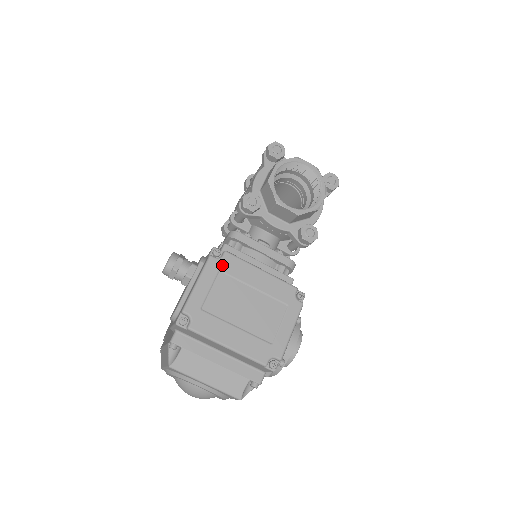
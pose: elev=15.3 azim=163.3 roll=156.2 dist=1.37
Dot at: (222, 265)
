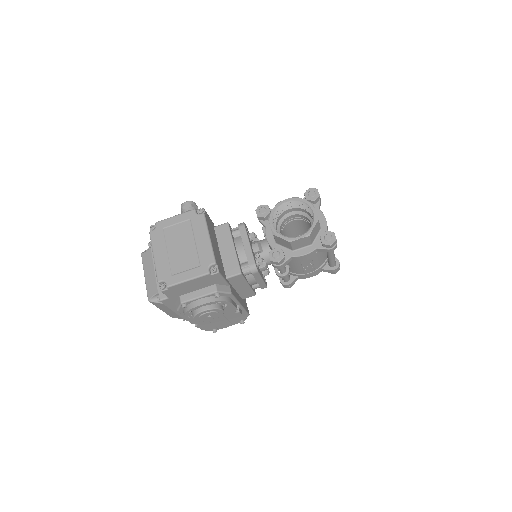
Dot at: (194, 218)
